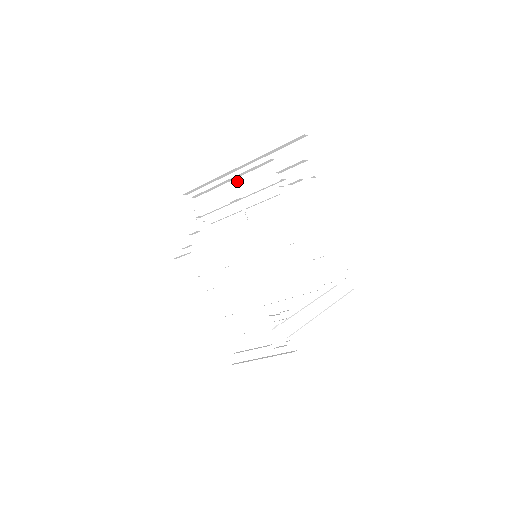
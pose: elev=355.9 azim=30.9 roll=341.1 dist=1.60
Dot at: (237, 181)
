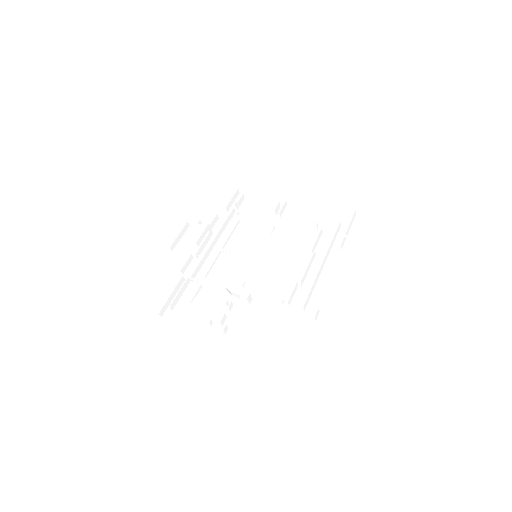
Dot at: (286, 206)
